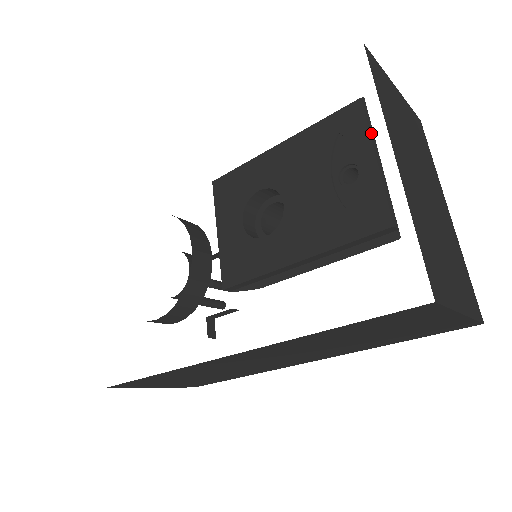
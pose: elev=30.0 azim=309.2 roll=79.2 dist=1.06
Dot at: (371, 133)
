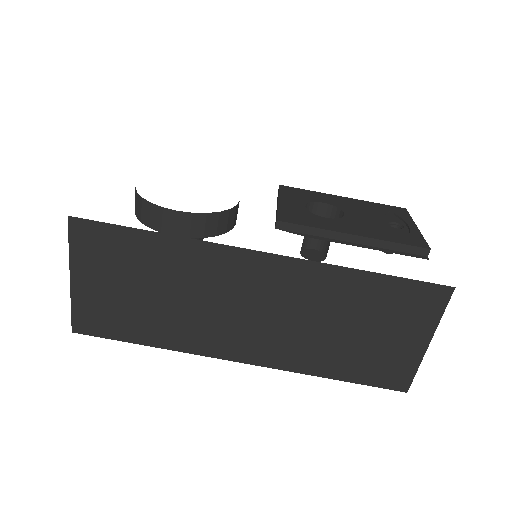
Dot at: occluded
